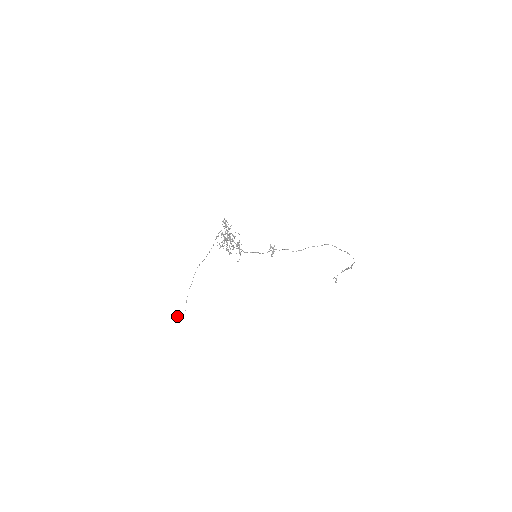
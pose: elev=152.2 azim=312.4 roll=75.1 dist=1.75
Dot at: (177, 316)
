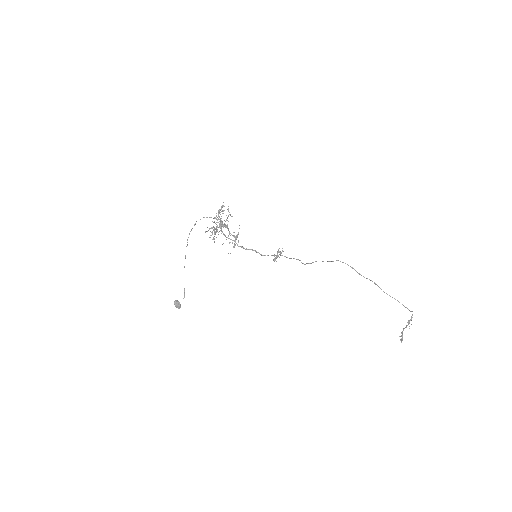
Dot at: (177, 300)
